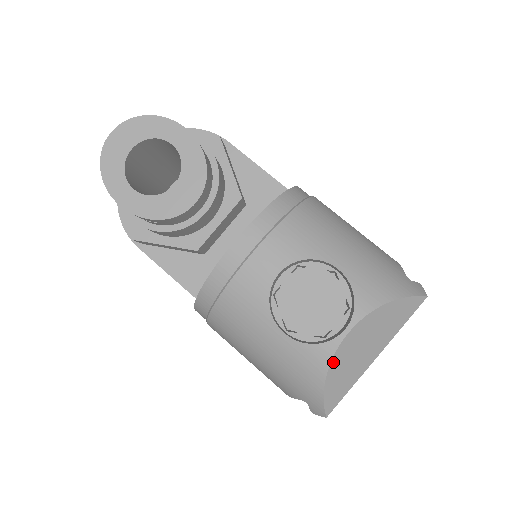
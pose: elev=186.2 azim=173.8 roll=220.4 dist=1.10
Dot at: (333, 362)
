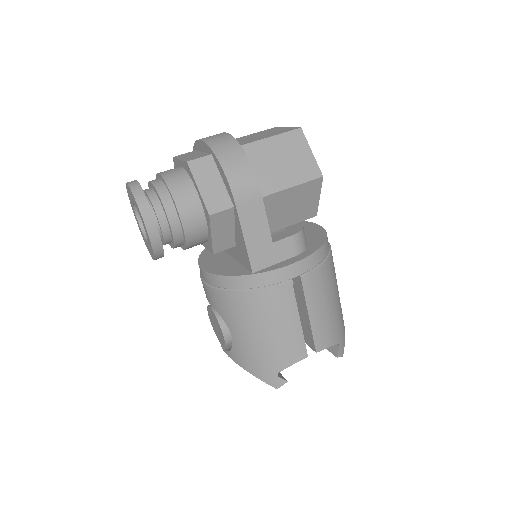
Dot at: occluded
